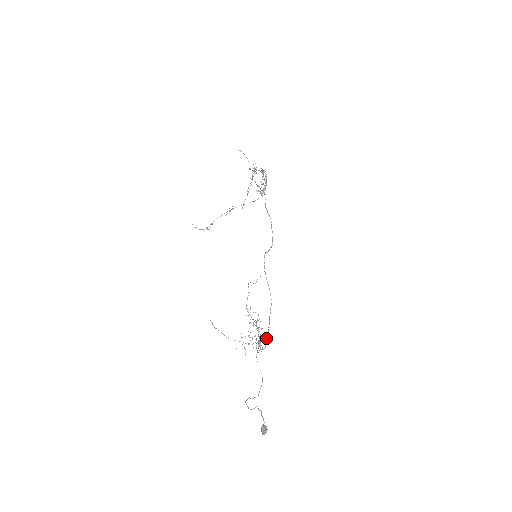
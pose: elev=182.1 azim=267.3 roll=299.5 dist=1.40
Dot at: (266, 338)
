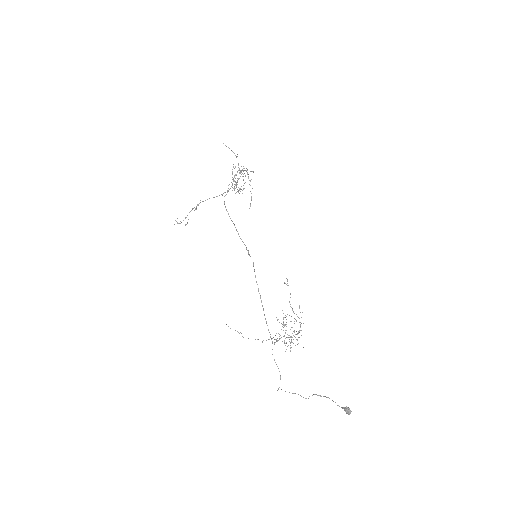
Dot at: occluded
